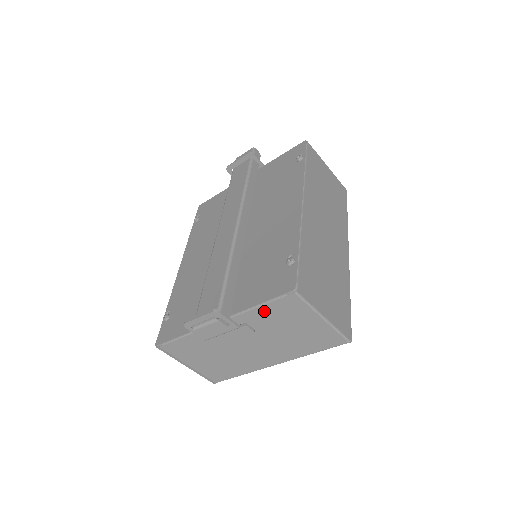
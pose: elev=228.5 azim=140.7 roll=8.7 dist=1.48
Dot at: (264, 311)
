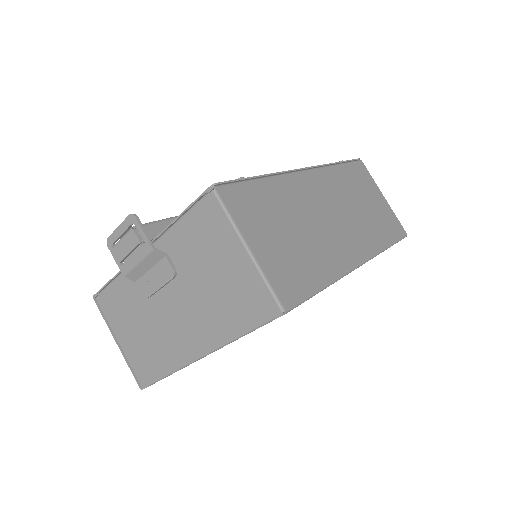
Dot at: (185, 230)
